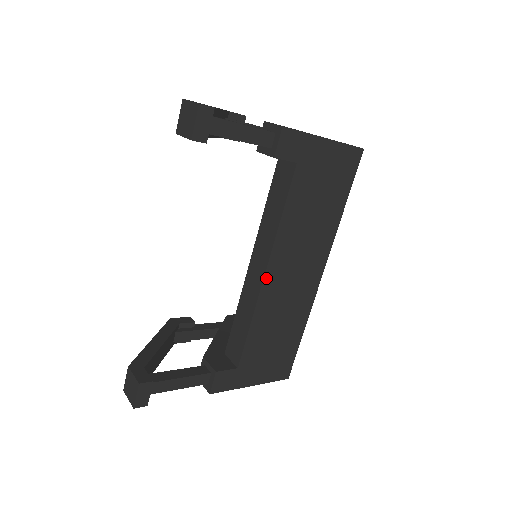
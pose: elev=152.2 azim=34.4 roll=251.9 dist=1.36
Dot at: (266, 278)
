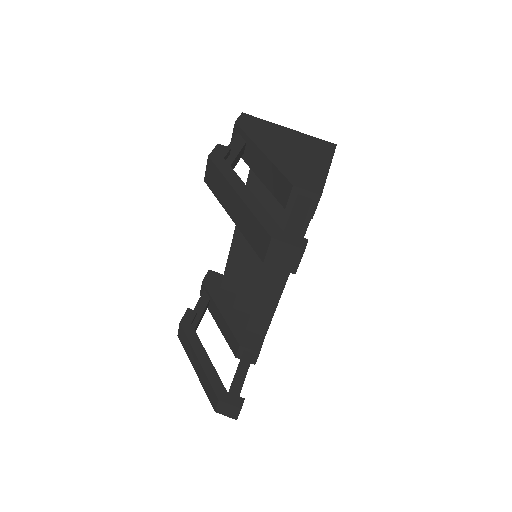
Dot at: (286, 281)
